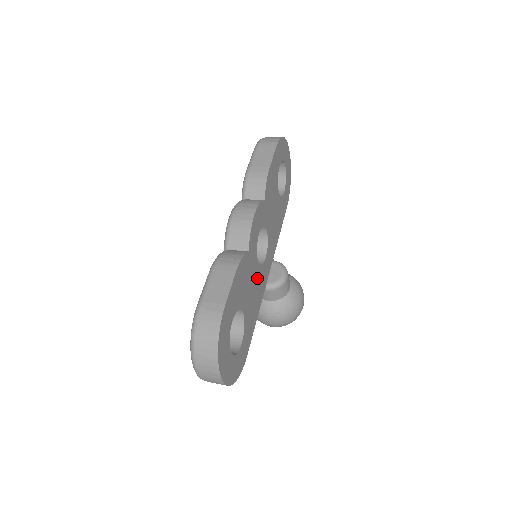
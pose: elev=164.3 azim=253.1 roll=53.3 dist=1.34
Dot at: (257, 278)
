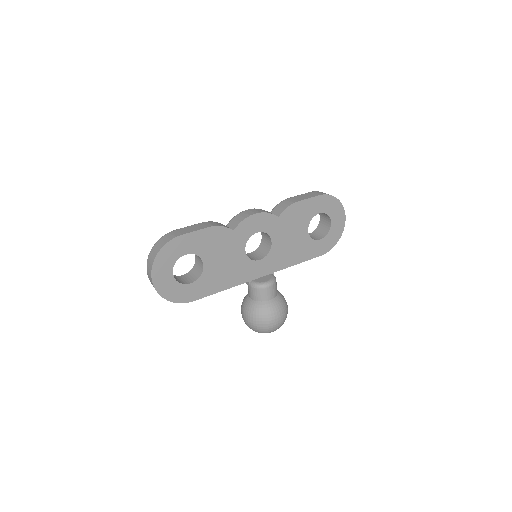
Dot at: (238, 262)
